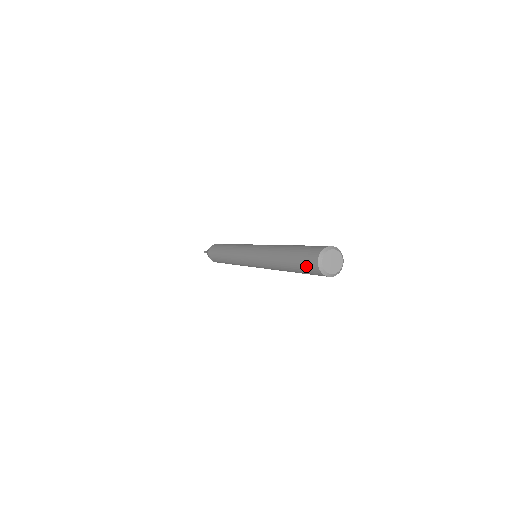
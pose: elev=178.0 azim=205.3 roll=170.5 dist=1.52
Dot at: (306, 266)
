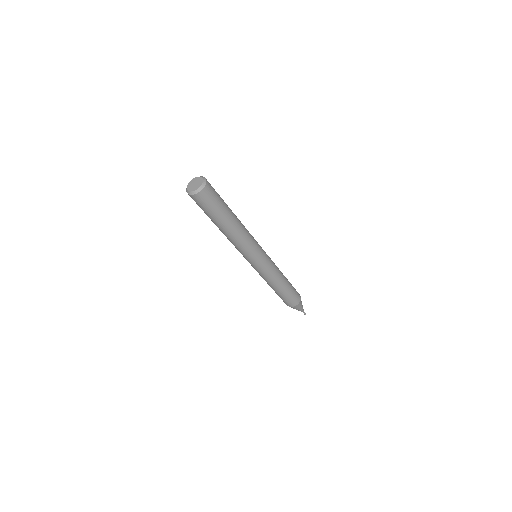
Dot at: occluded
